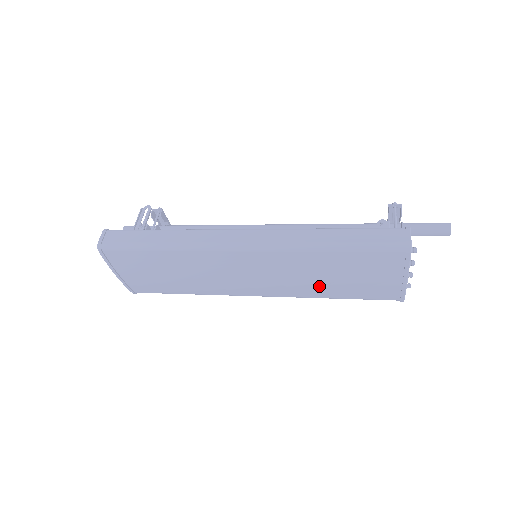
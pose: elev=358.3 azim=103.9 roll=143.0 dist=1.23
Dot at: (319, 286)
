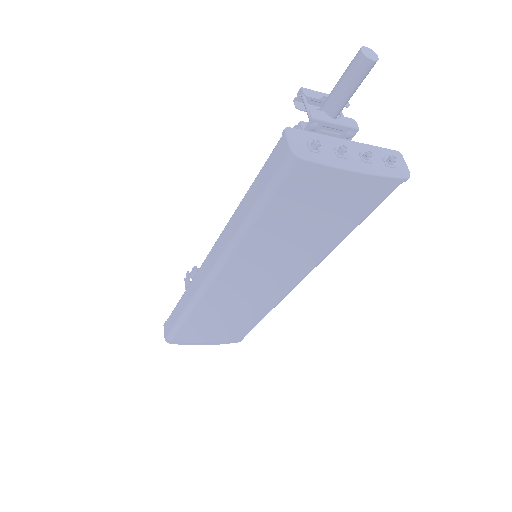
Dot at: (312, 243)
